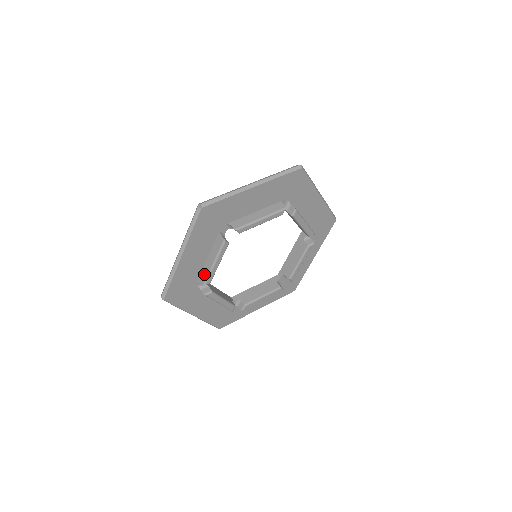
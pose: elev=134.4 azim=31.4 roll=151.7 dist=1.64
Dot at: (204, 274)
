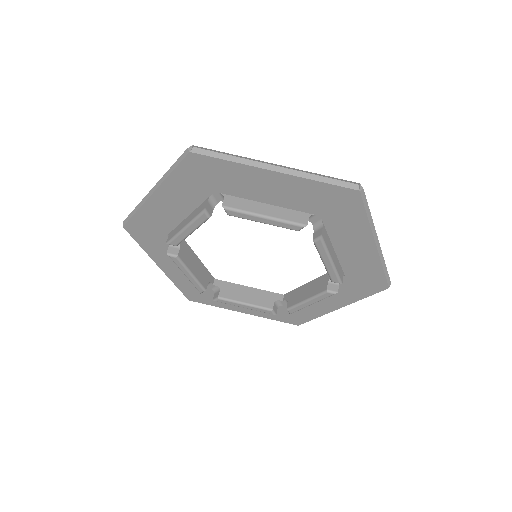
Dot at: occluded
